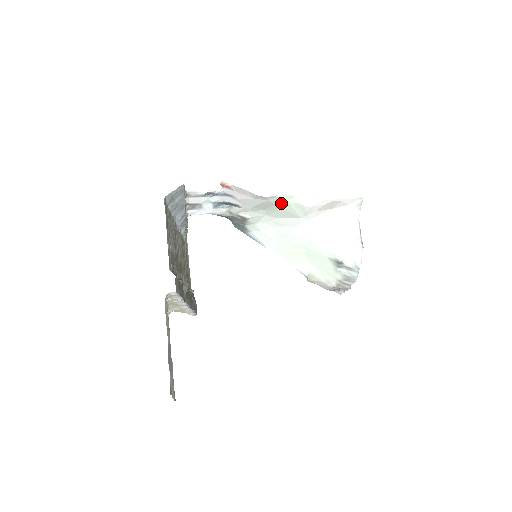
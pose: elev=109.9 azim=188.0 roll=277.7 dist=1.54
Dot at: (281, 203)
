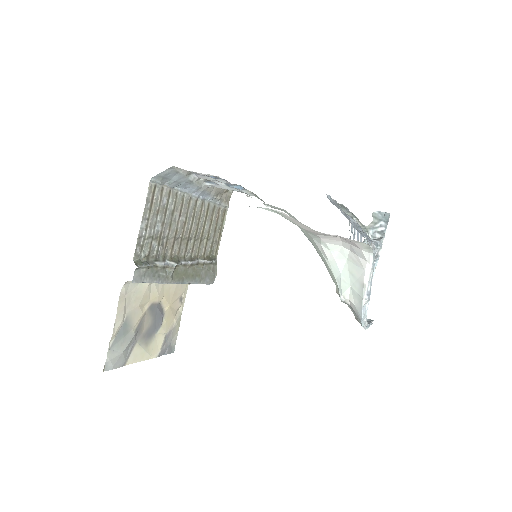
Dot at: occluded
